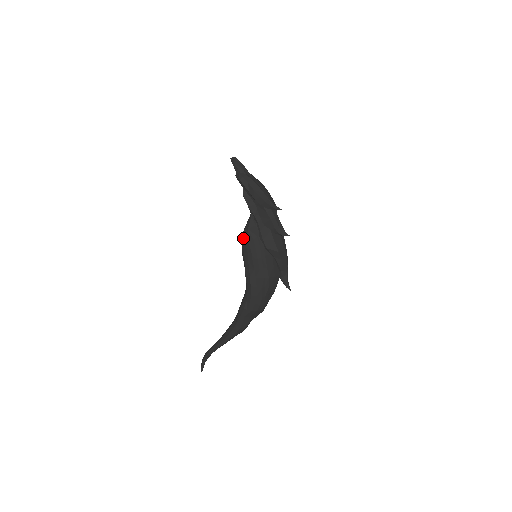
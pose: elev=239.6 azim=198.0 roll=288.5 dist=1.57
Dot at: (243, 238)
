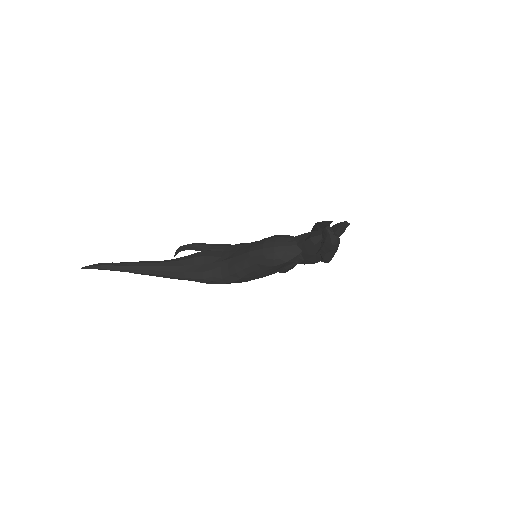
Dot at: (271, 260)
